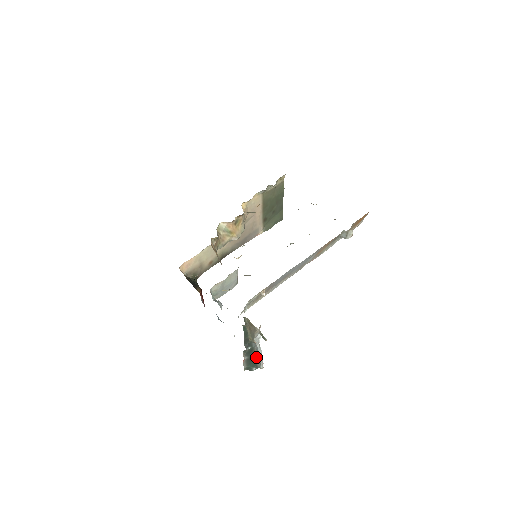
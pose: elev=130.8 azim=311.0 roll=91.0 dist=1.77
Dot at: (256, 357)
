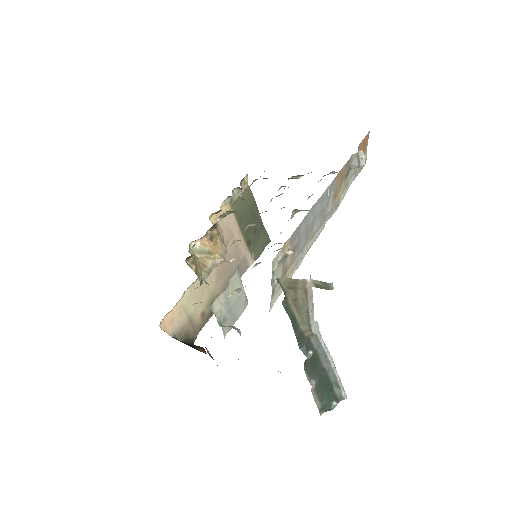
Dot at: (328, 376)
